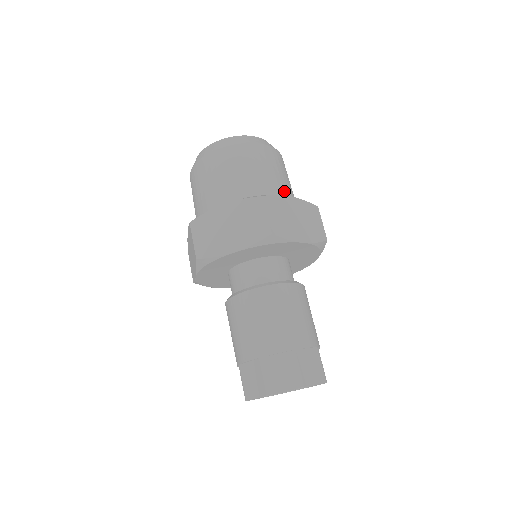
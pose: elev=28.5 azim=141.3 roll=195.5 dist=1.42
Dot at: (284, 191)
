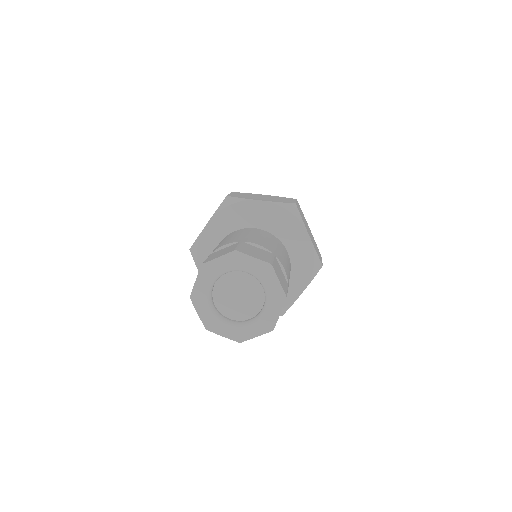
Dot at: occluded
